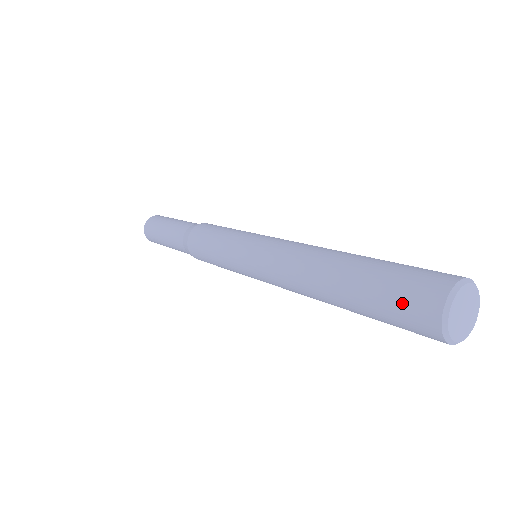
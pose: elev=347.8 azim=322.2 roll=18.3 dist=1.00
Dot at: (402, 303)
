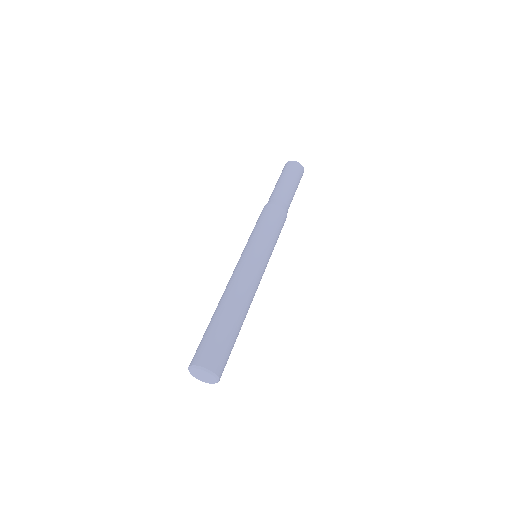
Dot at: (197, 349)
